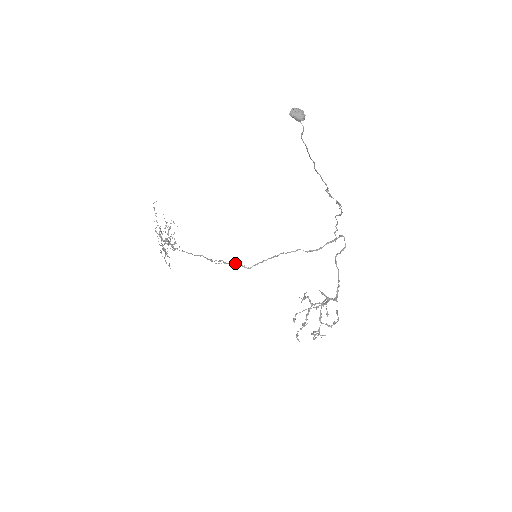
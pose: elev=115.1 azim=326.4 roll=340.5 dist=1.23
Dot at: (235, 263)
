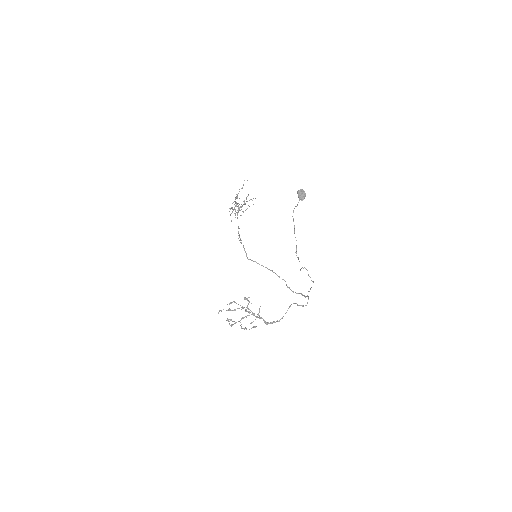
Dot at: occluded
